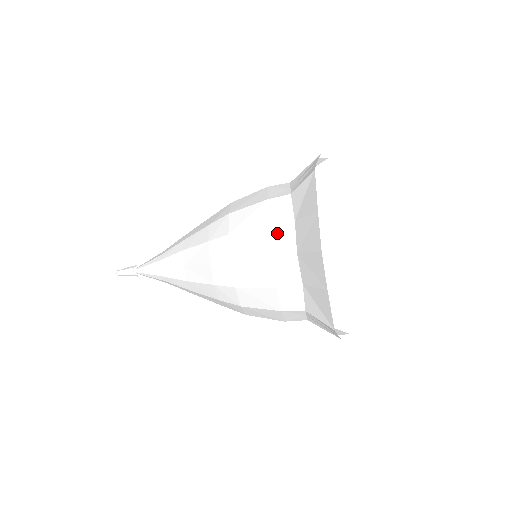
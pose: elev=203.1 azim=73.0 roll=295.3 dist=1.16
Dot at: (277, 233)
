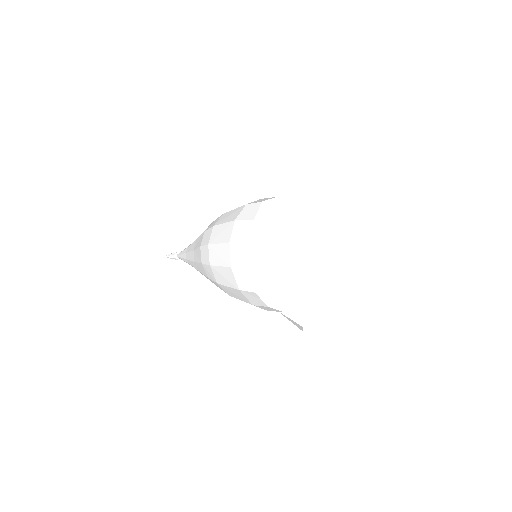
Dot at: (238, 227)
